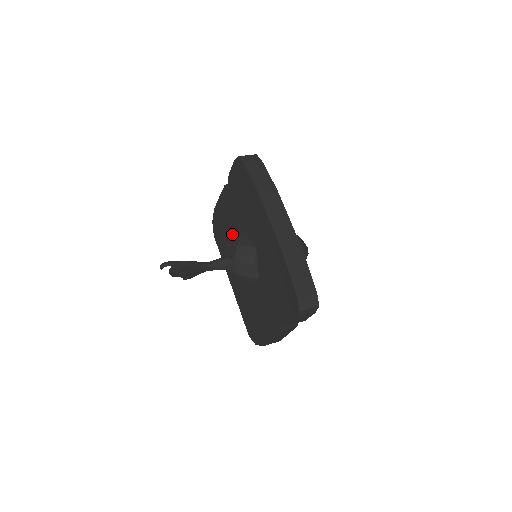
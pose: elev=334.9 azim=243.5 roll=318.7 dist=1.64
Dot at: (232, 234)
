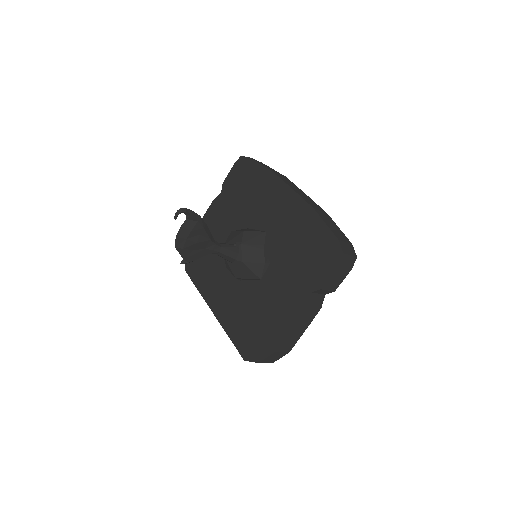
Dot at: occluded
